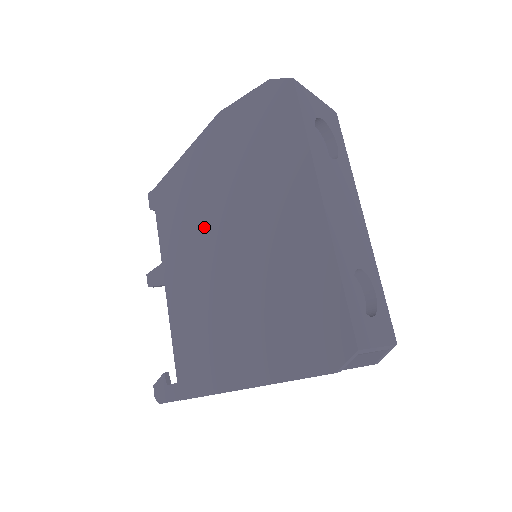
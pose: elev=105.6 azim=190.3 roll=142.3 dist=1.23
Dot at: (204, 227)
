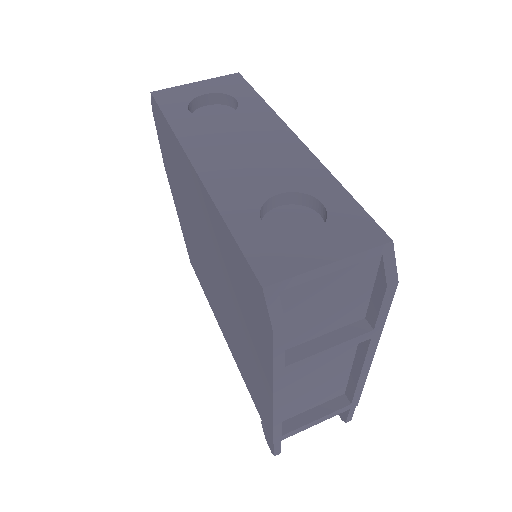
Dot at: (202, 264)
